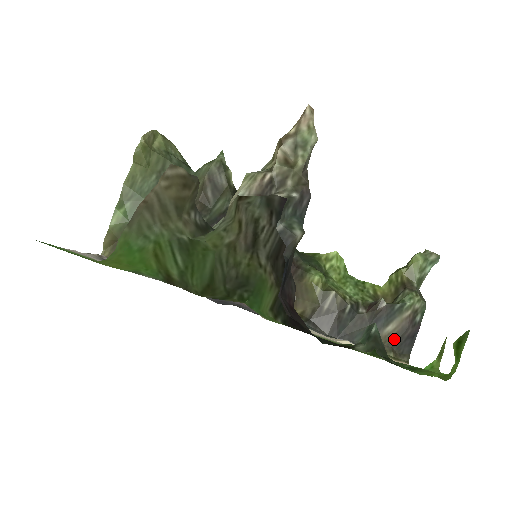
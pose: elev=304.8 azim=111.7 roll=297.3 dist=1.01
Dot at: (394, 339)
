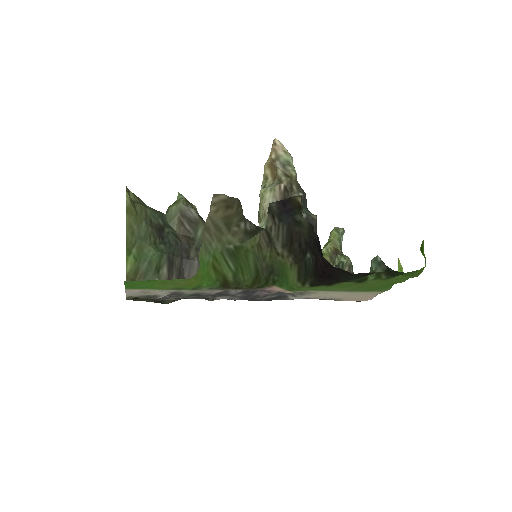
Dot at: occluded
